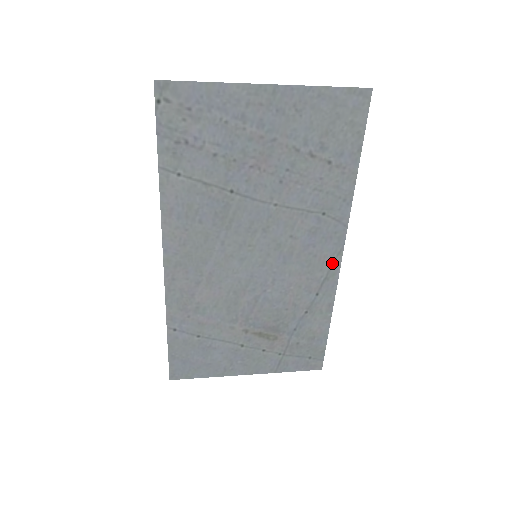
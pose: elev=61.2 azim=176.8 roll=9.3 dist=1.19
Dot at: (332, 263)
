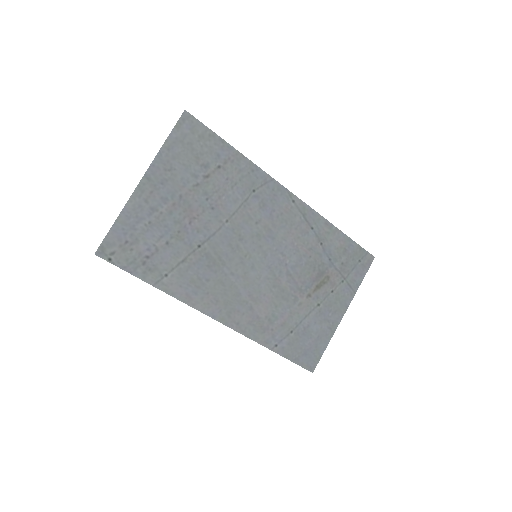
Dot at: (295, 205)
